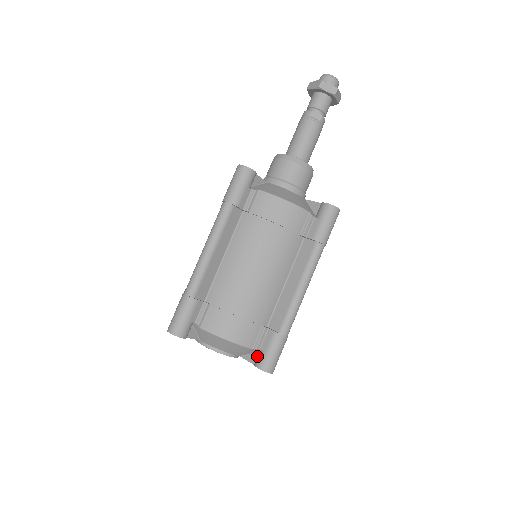
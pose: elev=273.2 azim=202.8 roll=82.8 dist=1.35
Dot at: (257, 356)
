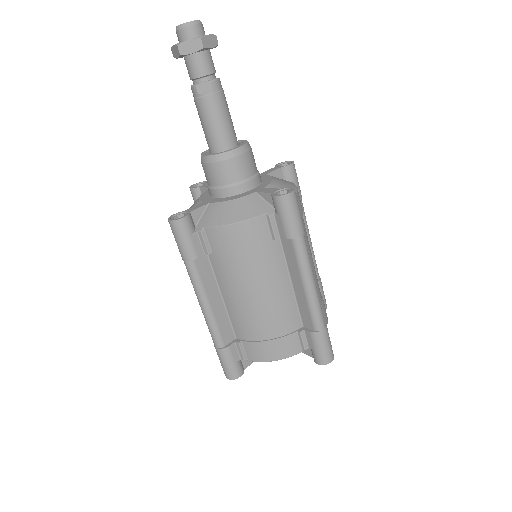
Dot at: (311, 351)
